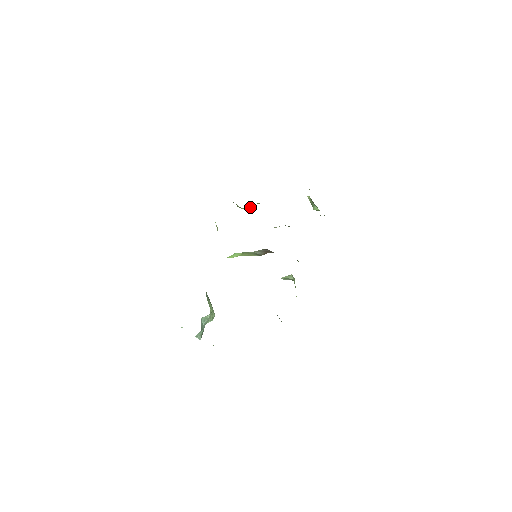
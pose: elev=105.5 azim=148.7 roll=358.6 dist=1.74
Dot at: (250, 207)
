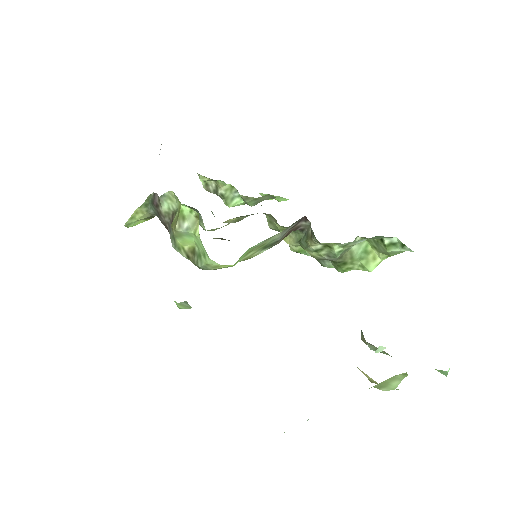
Dot at: (154, 216)
